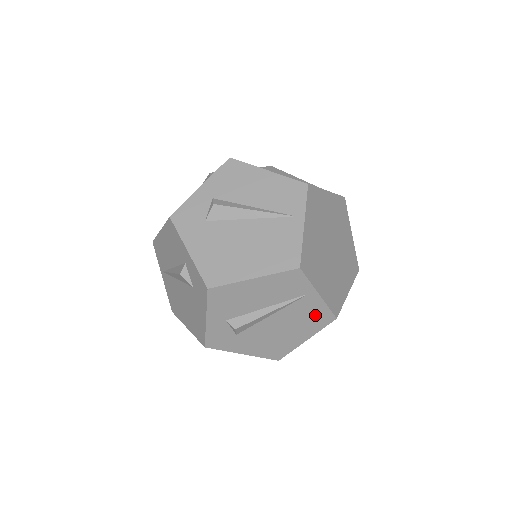
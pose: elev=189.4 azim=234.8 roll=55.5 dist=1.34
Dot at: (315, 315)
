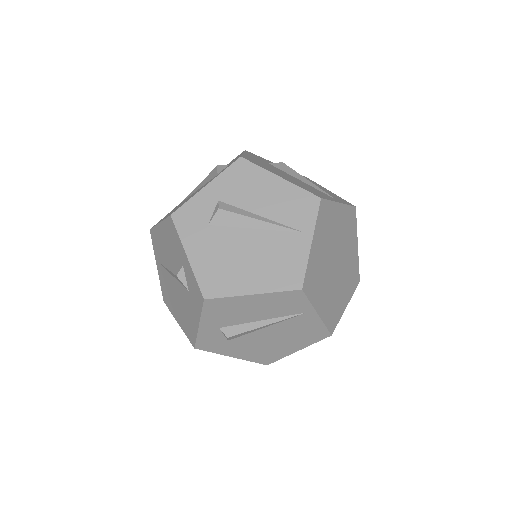
Dot at: (310, 331)
